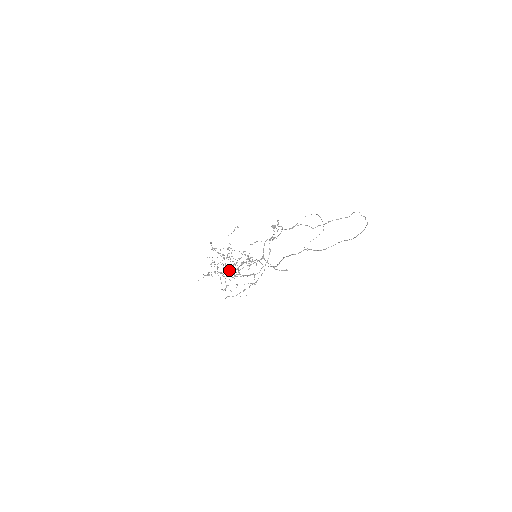
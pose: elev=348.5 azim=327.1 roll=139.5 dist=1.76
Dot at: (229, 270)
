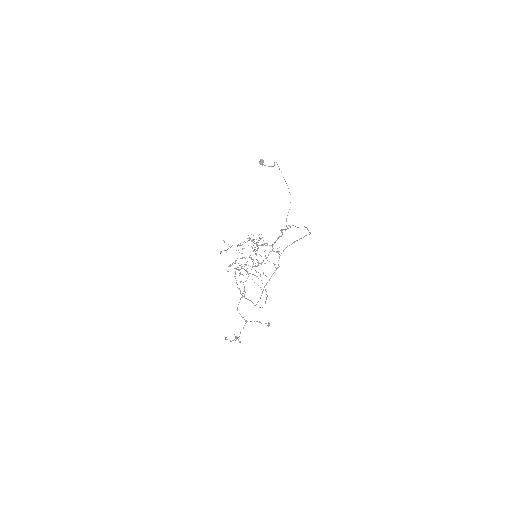
Dot at: occluded
